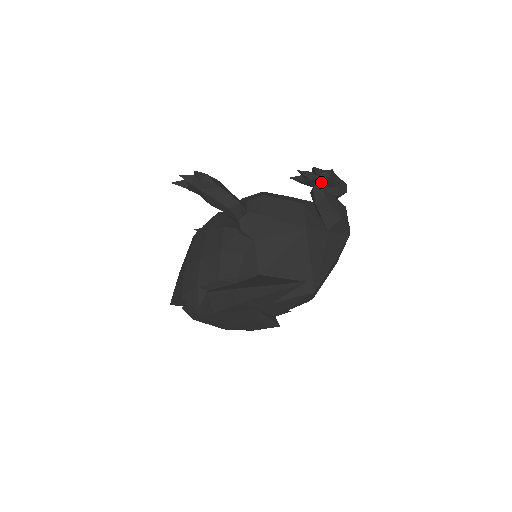
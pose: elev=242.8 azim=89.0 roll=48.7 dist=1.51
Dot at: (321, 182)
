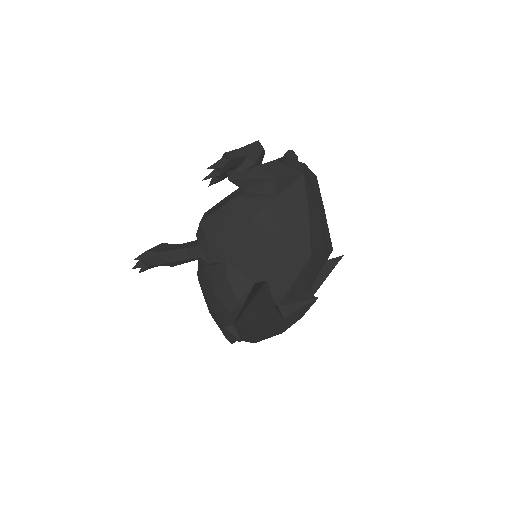
Dot at: (231, 167)
